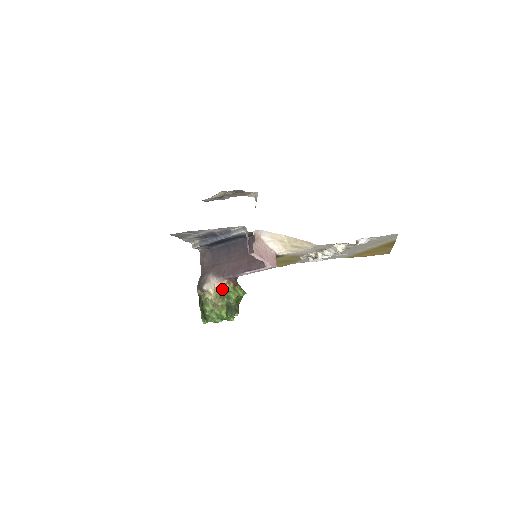
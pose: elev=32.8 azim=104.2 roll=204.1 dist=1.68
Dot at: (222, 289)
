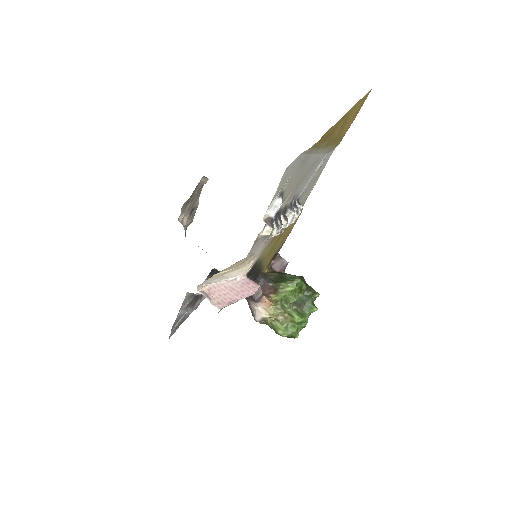
Dot at: (271, 305)
